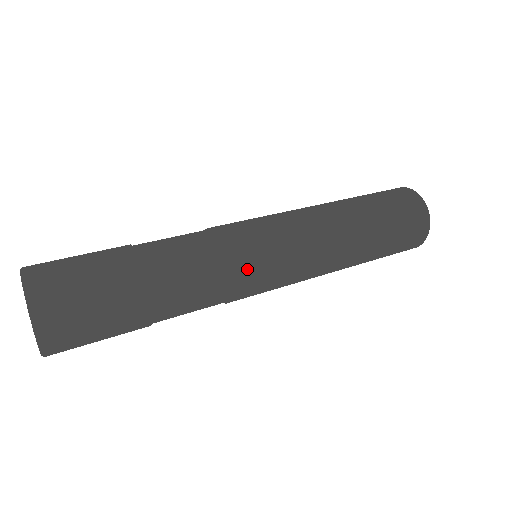
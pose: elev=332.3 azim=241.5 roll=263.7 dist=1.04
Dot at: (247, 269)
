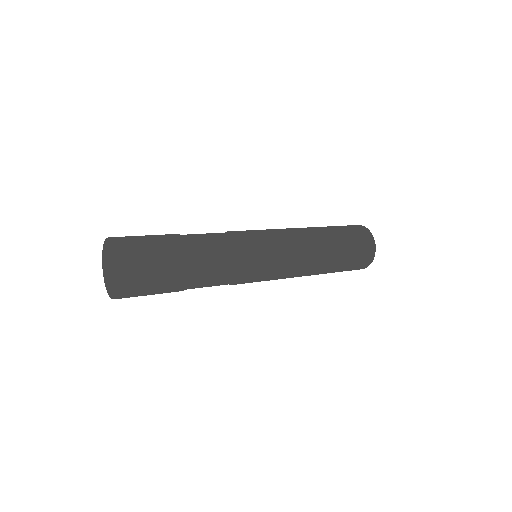
Dot at: (245, 236)
